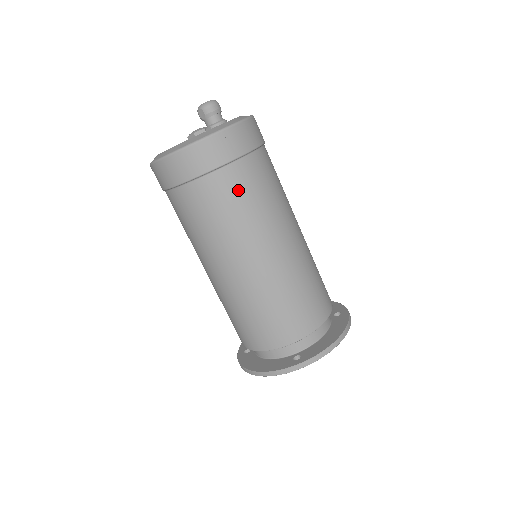
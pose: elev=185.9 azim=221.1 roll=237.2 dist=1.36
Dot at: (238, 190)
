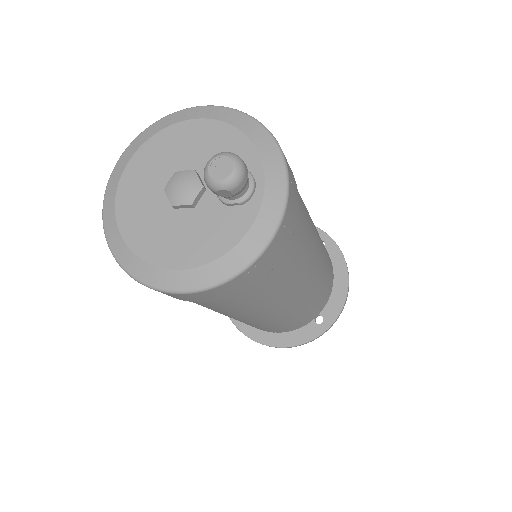
Dot at: (293, 261)
